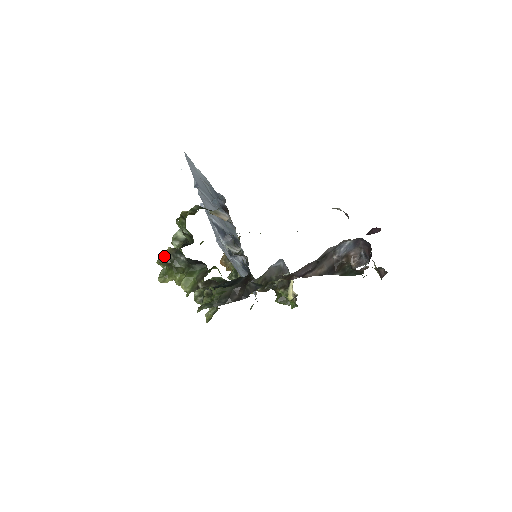
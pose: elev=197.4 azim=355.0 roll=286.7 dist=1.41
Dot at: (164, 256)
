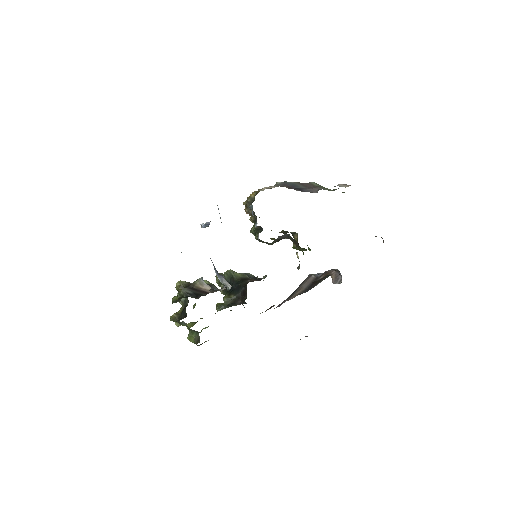
Dot at: (172, 319)
